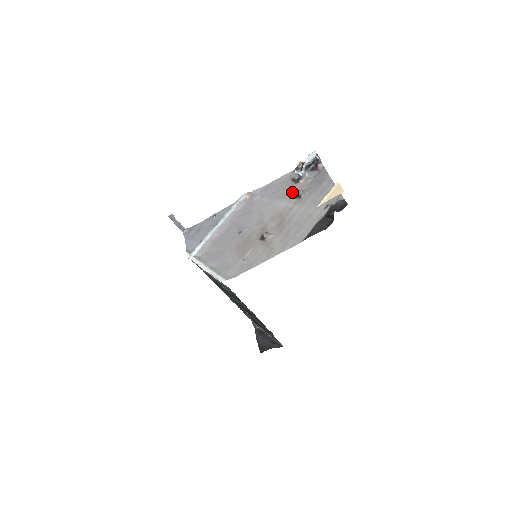
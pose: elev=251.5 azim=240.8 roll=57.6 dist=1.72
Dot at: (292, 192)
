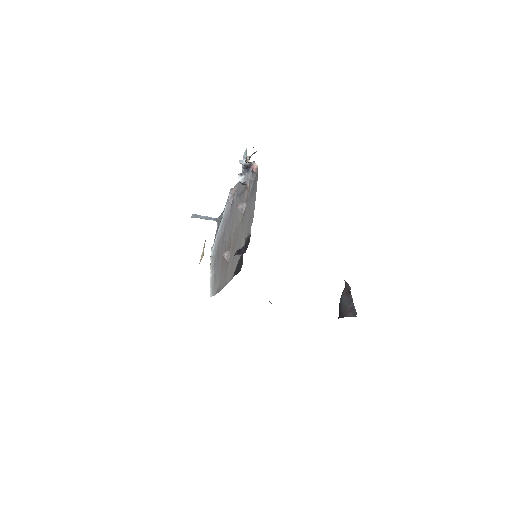
Dot at: (244, 200)
